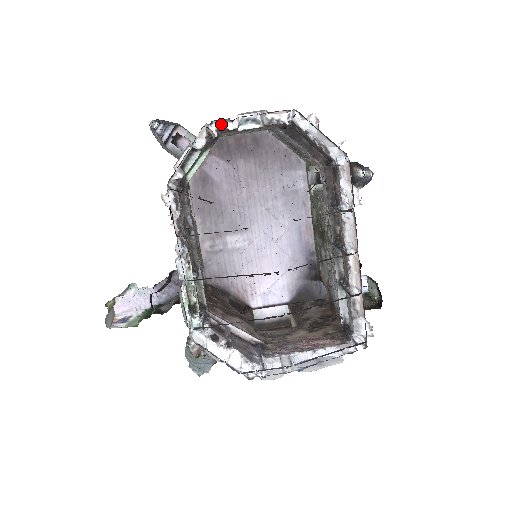
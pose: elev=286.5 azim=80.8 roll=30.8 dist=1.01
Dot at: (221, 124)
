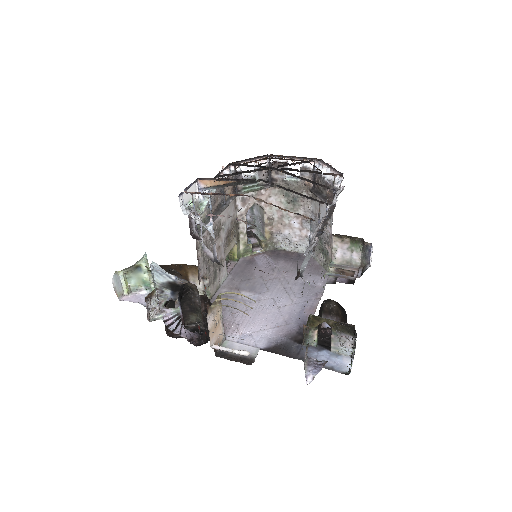
Dot at: (276, 159)
